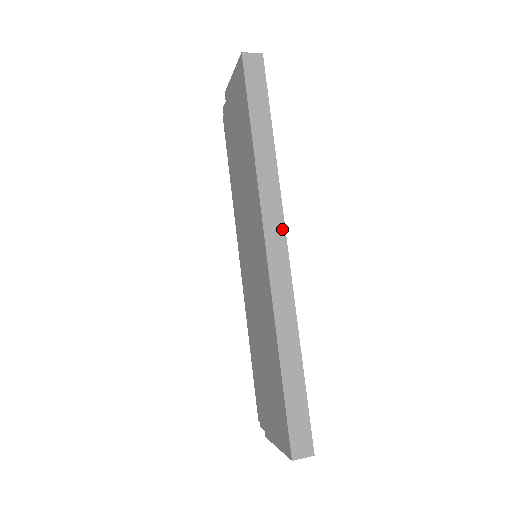
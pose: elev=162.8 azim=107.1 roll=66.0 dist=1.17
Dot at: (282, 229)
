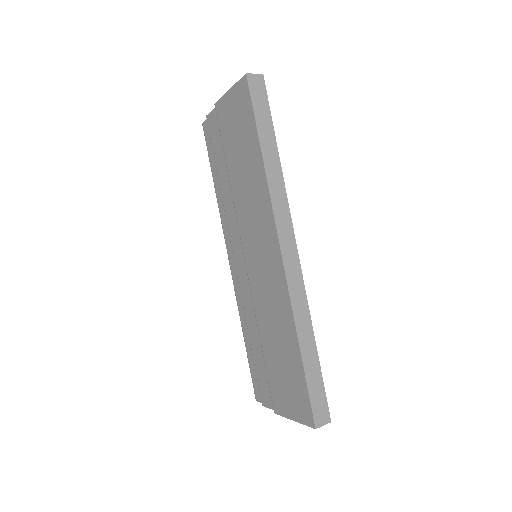
Dot at: (292, 234)
